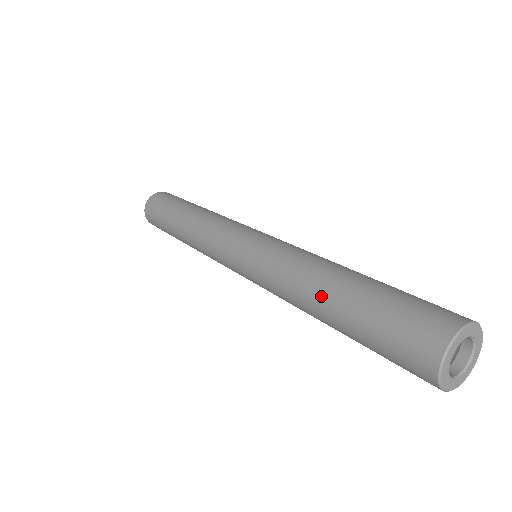
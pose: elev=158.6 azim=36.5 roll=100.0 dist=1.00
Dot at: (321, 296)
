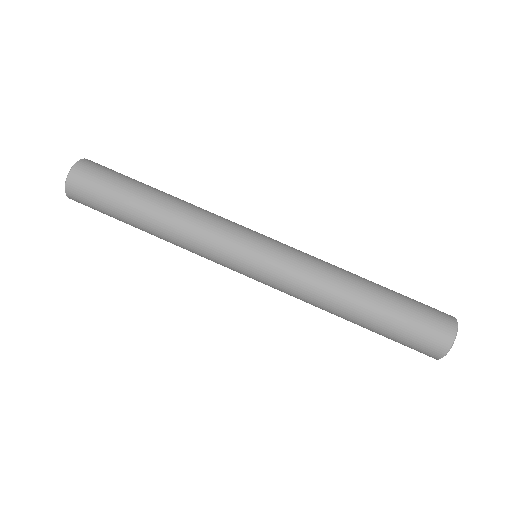
Dot at: (354, 310)
